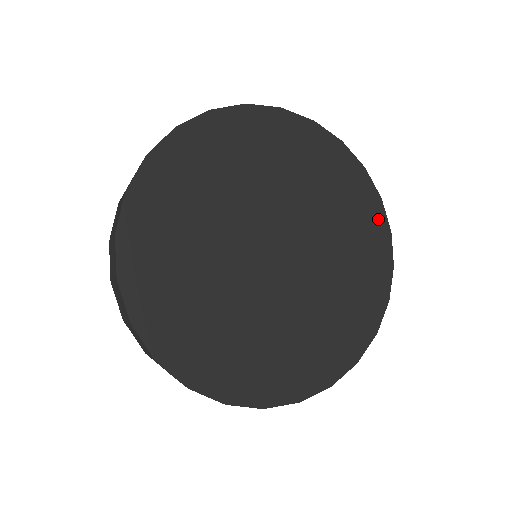
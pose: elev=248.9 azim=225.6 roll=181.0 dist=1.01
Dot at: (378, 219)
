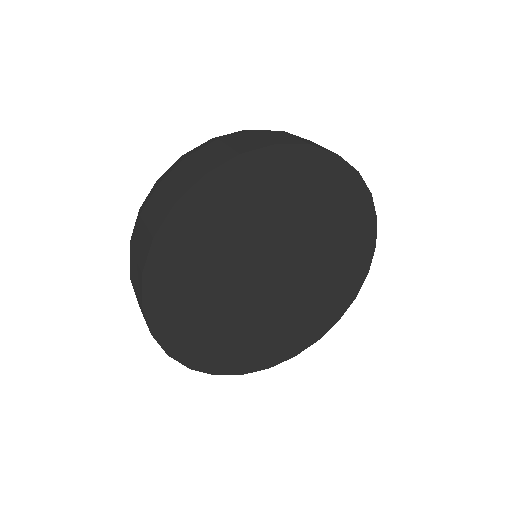
Dot at: (342, 173)
